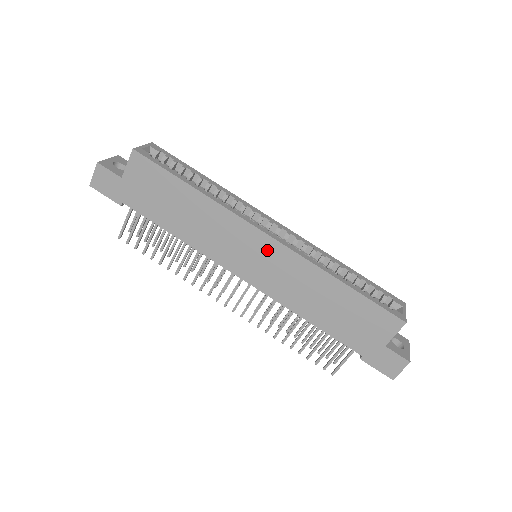
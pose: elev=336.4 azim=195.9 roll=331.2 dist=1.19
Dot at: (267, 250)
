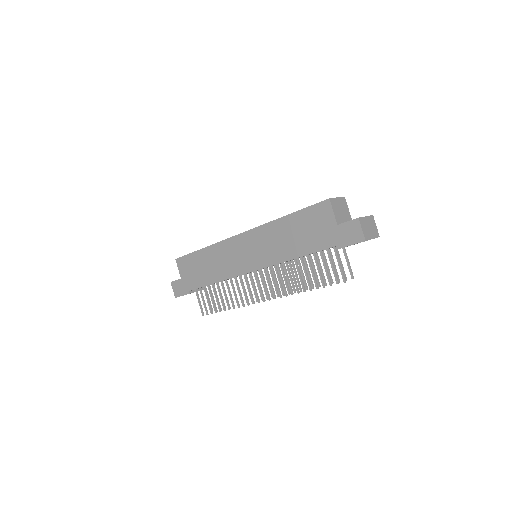
Dot at: (246, 242)
